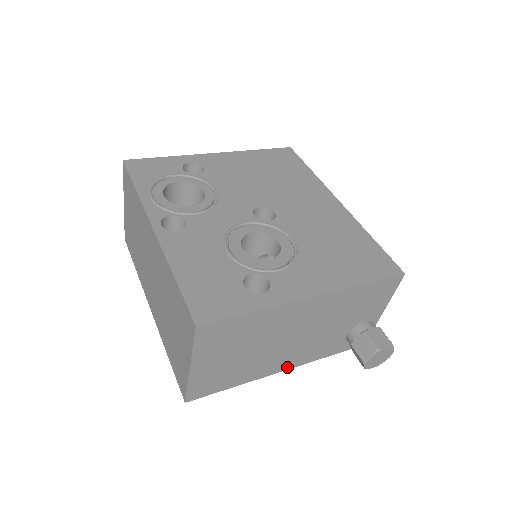
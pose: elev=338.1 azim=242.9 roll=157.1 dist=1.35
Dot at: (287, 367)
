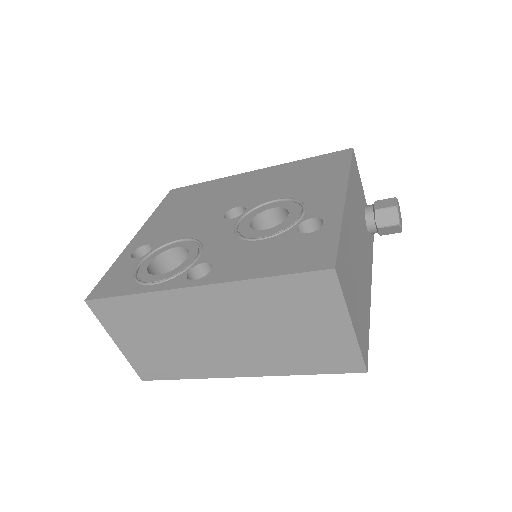
Dot at: (370, 285)
